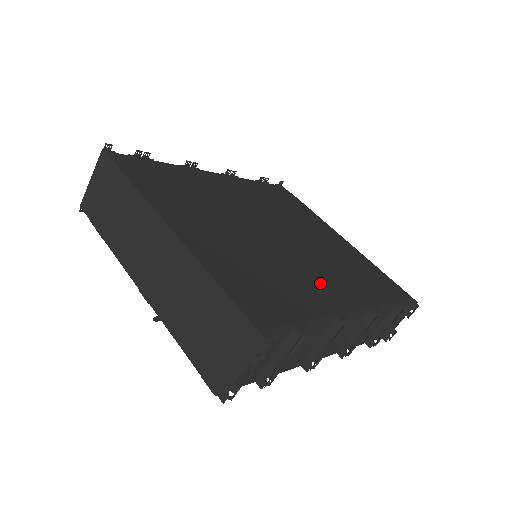
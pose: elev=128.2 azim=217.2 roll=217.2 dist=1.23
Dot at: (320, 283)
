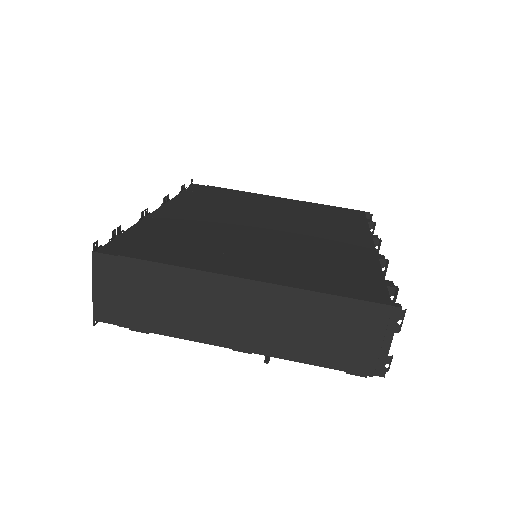
Dot at: (338, 243)
